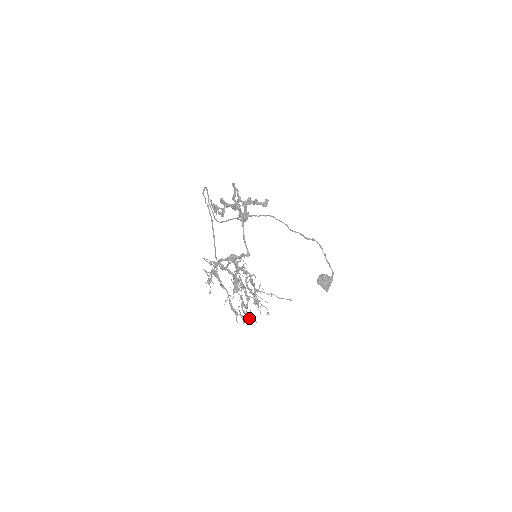
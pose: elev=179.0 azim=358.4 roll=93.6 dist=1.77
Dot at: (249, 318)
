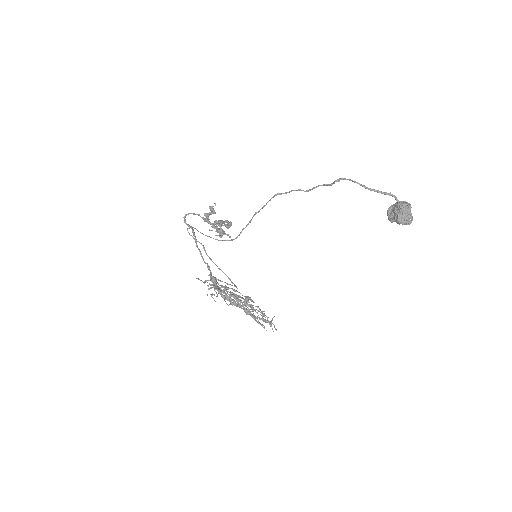
Dot at: (263, 327)
